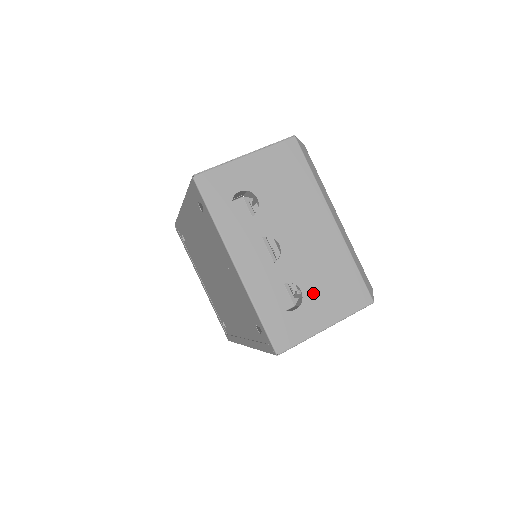
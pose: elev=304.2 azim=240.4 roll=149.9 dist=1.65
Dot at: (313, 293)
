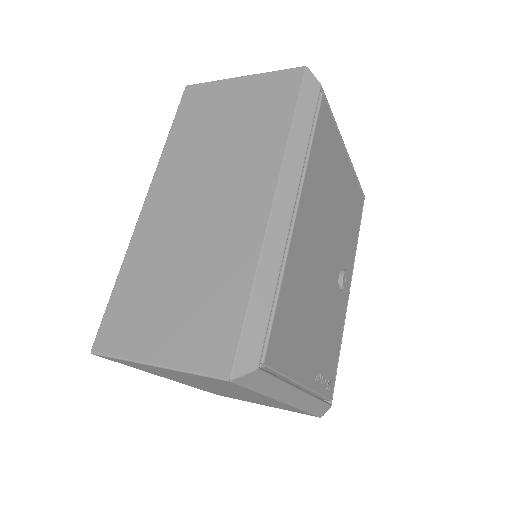
Dot at: occluded
